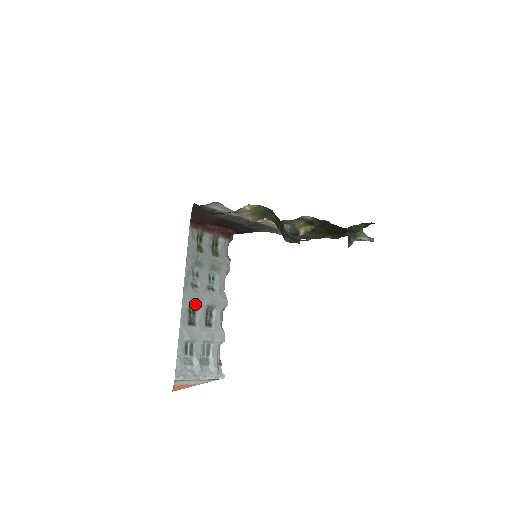
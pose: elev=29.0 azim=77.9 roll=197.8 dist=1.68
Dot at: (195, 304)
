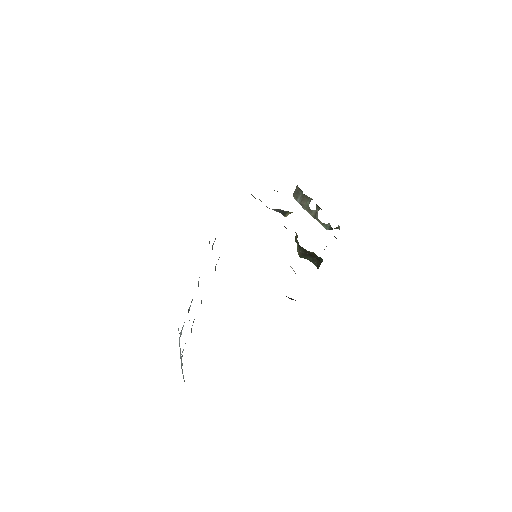
Dot at: occluded
